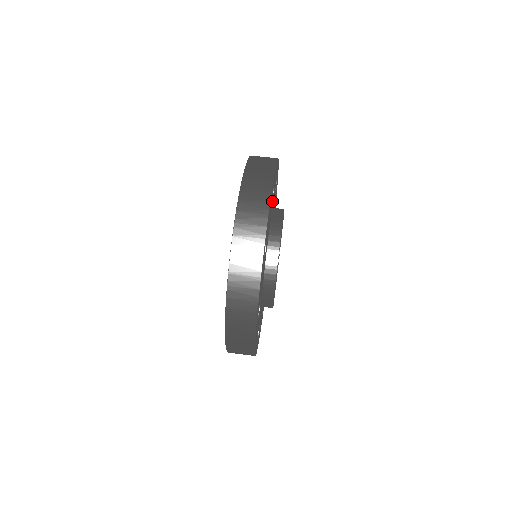
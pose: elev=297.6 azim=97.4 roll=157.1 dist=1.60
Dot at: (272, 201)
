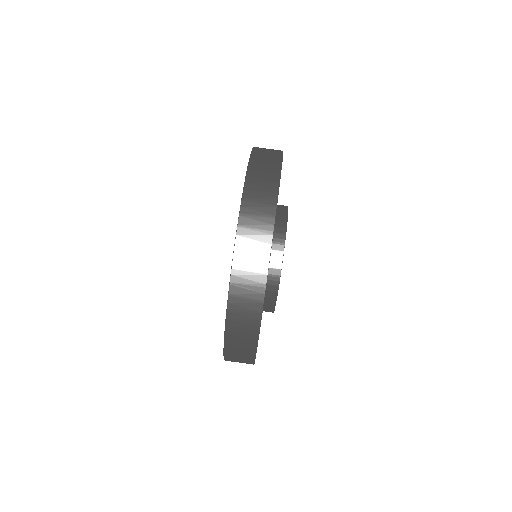
Dot at: occluded
